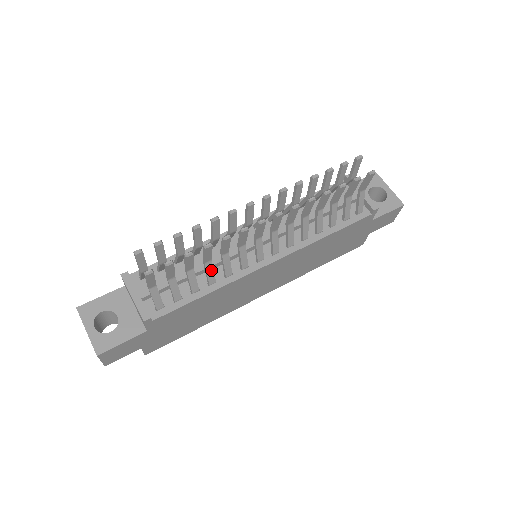
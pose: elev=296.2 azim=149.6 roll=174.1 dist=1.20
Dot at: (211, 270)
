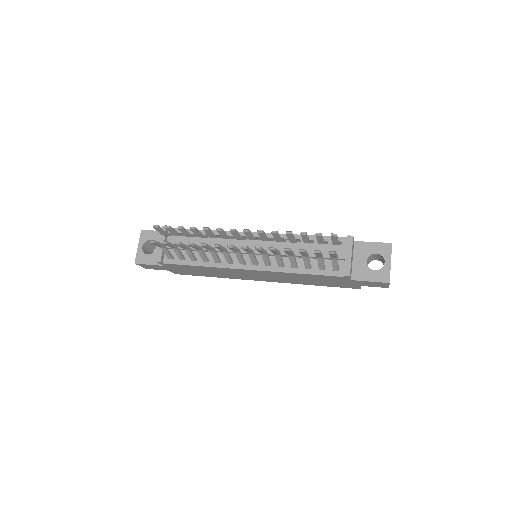
Dot at: (203, 254)
